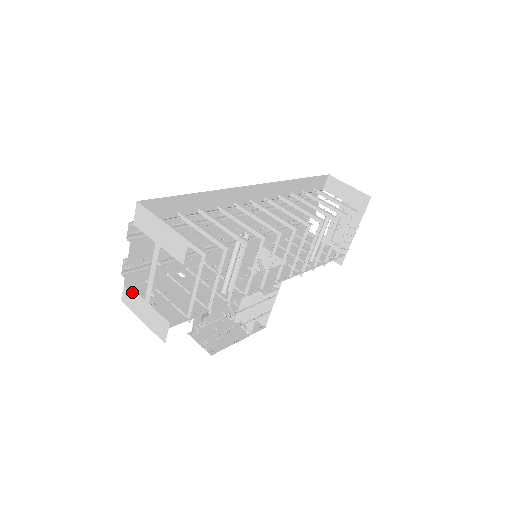
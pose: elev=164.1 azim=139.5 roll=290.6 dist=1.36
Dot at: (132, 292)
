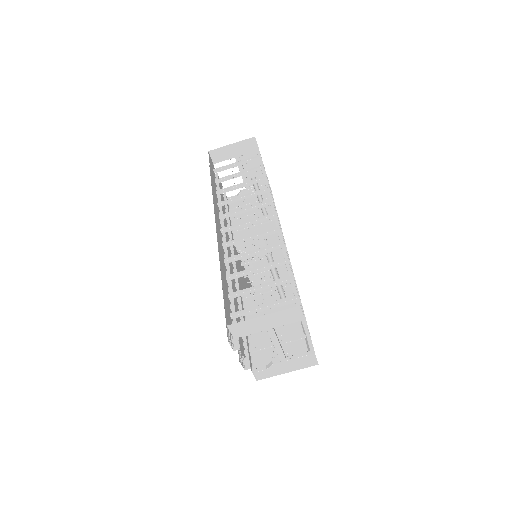
Dot at: (262, 369)
